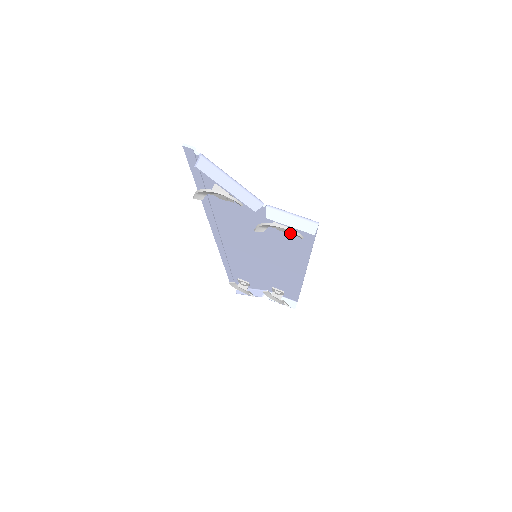
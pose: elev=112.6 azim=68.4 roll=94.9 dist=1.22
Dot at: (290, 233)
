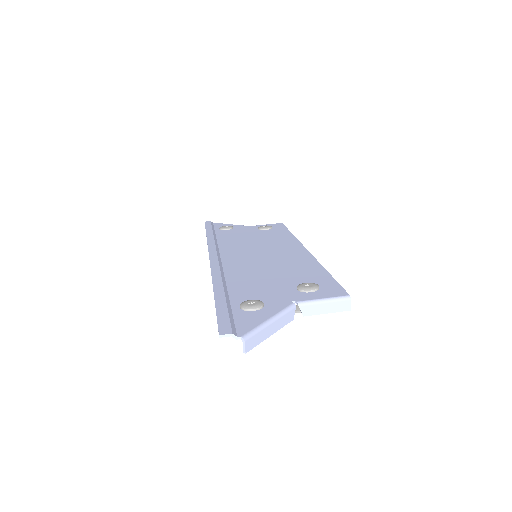
Dot at: occluded
